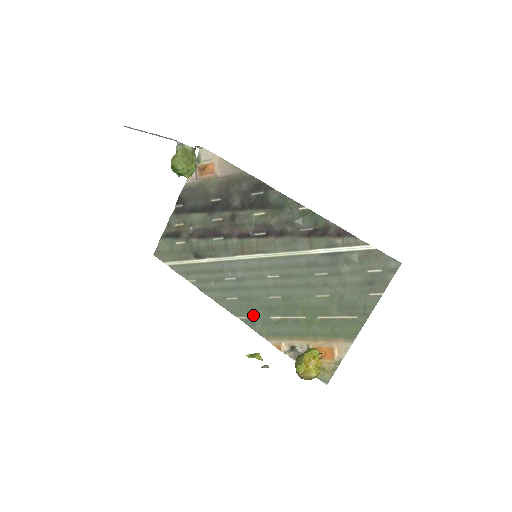
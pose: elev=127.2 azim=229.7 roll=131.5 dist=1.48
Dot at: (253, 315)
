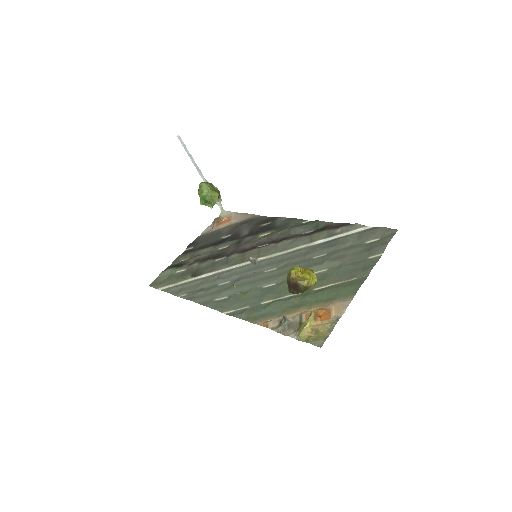
Dot at: (242, 306)
